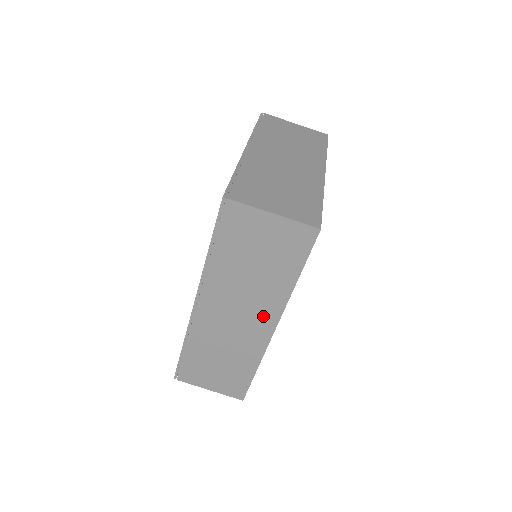
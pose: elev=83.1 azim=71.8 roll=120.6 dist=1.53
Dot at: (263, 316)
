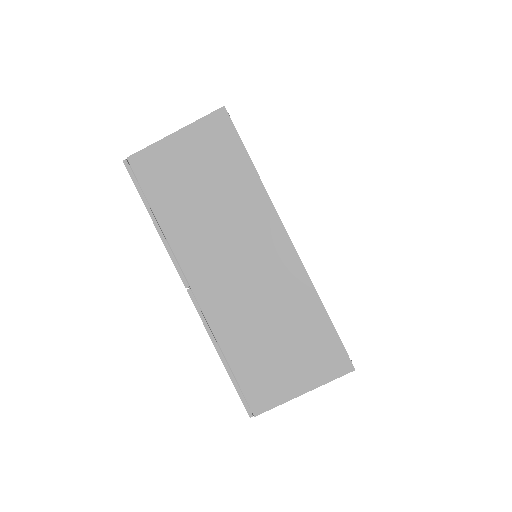
Dot at: occluded
